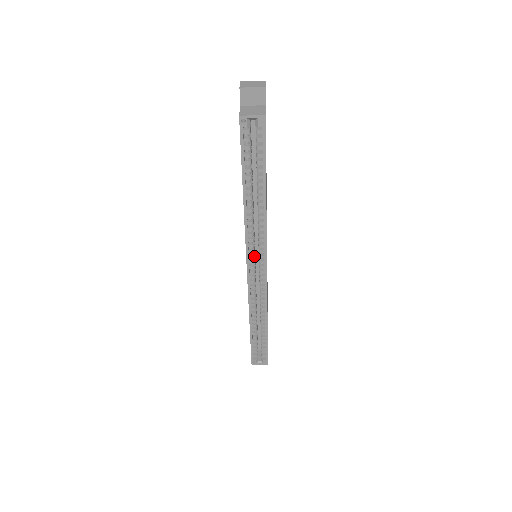
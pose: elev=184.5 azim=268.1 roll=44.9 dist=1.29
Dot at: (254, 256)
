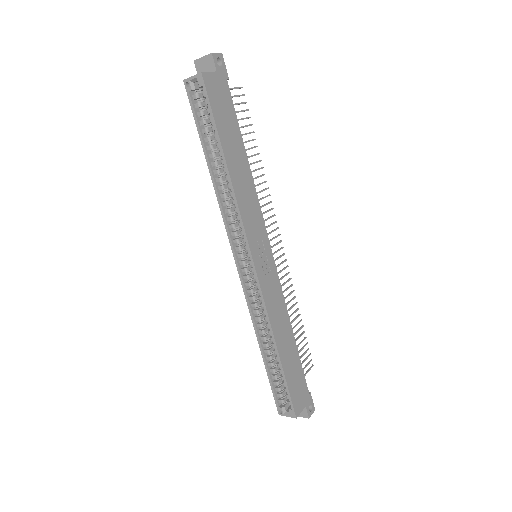
Dot at: (241, 248)
